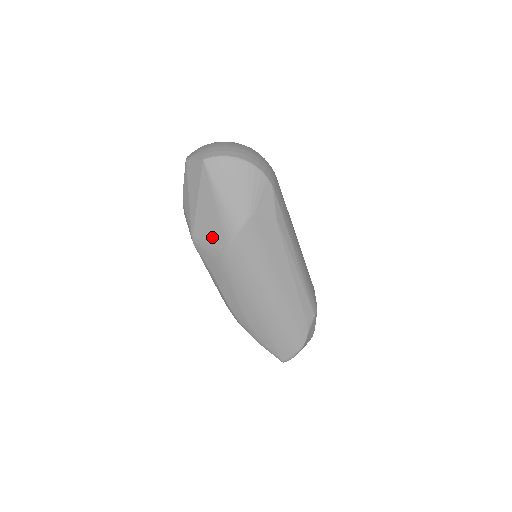
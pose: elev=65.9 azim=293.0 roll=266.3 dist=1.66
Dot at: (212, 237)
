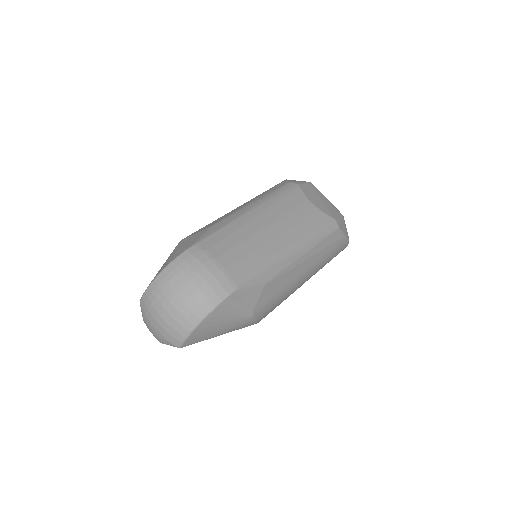
Dot at: occluded
